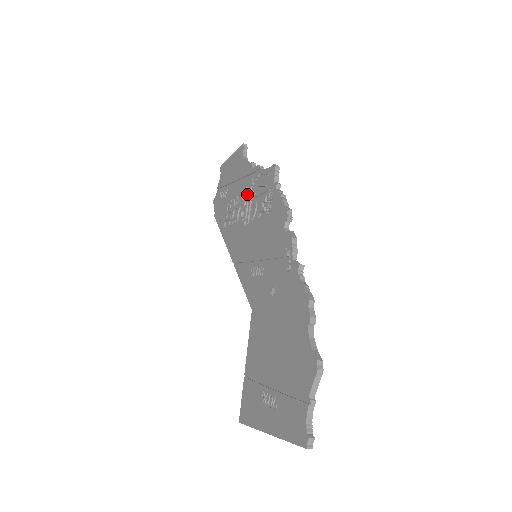
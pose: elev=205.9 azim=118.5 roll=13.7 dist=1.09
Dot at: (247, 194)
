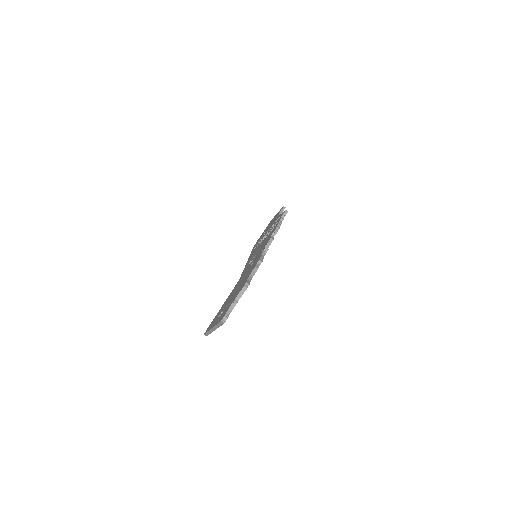
Dot at: (270, 228)
